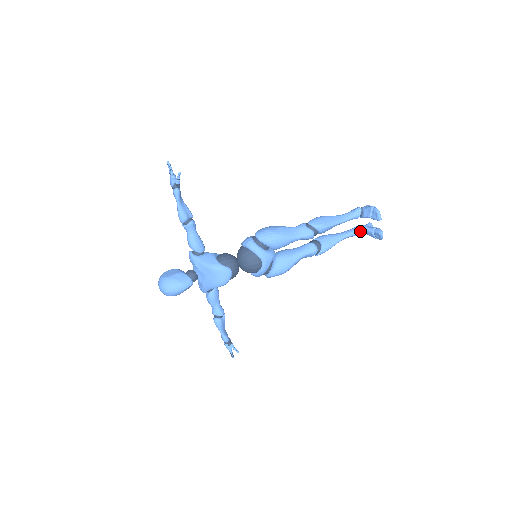
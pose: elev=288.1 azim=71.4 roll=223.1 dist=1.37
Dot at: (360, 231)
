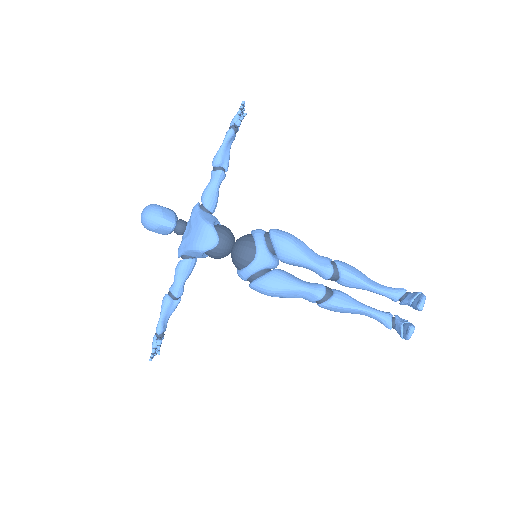
Dot at: (389, 317)
